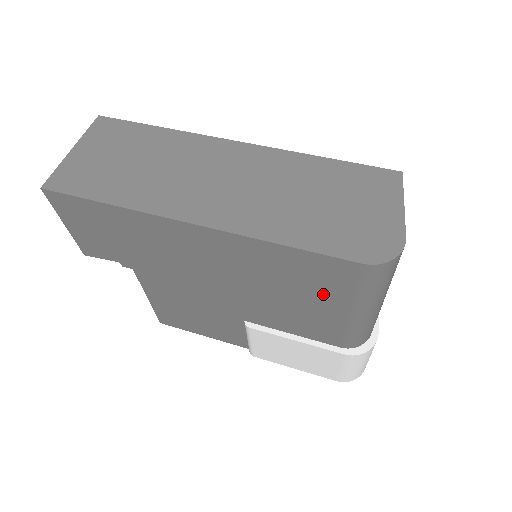
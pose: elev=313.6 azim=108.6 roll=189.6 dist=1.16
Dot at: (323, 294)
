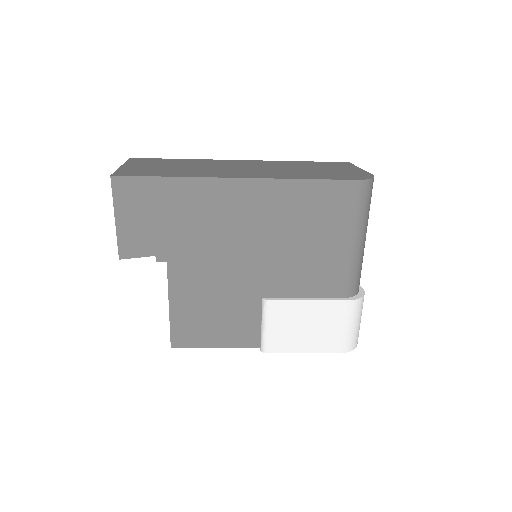
Dot at: (330, 227)
